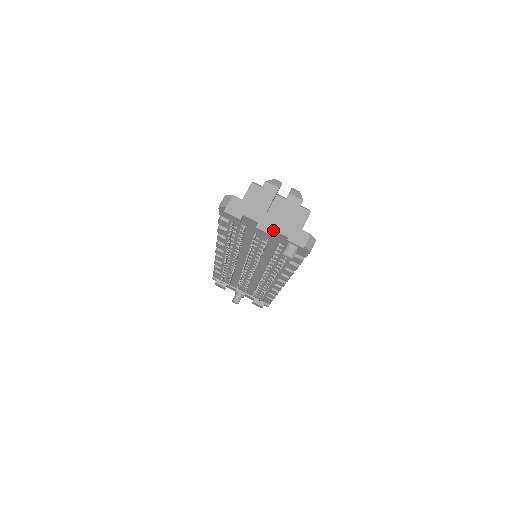
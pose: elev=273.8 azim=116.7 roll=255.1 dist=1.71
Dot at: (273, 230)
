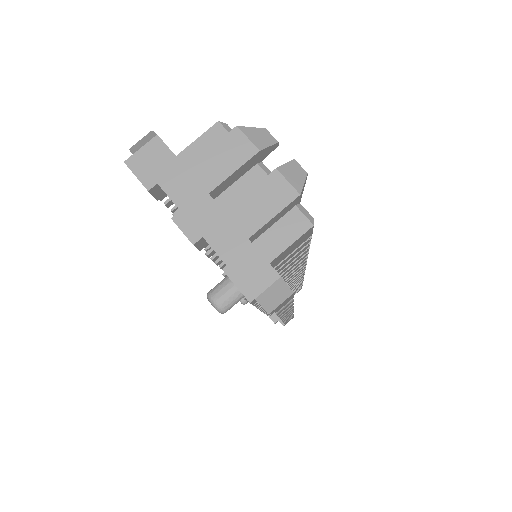
Dot at: (203, 237)
